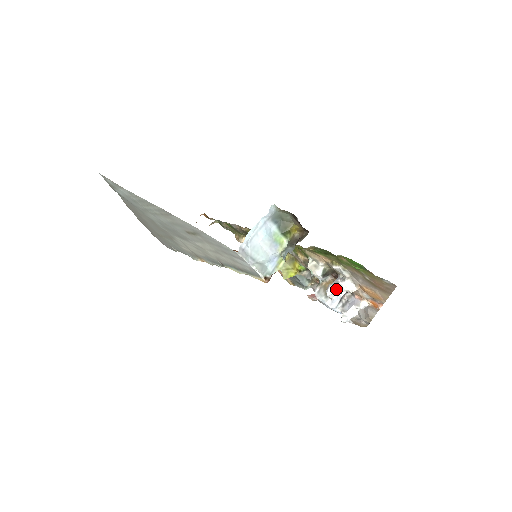
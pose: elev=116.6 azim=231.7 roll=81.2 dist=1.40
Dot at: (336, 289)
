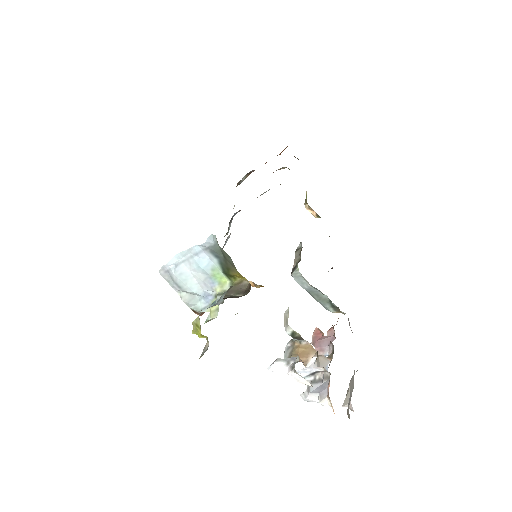
Dot at: (282, 370)
